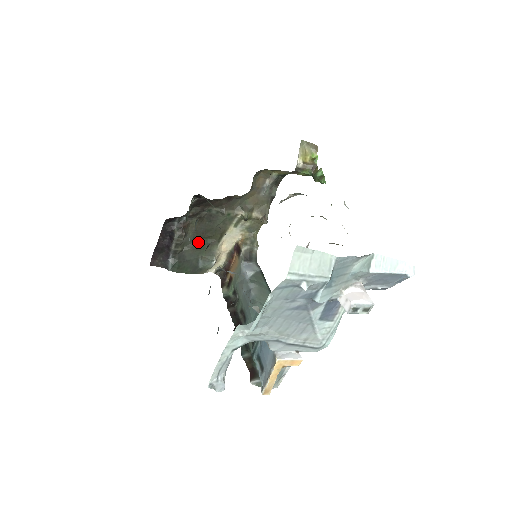
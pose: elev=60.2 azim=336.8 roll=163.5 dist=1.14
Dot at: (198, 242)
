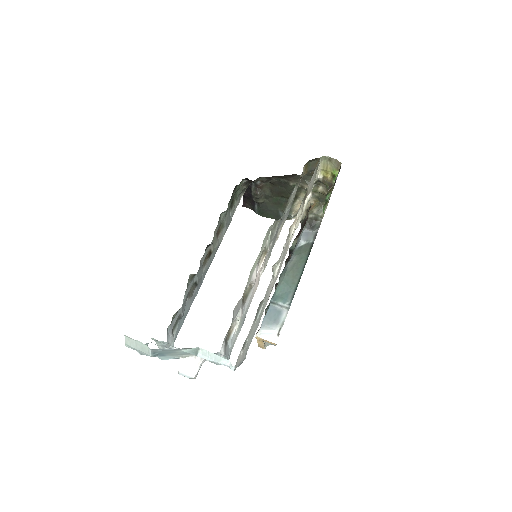
Dot at: (276, 199)
